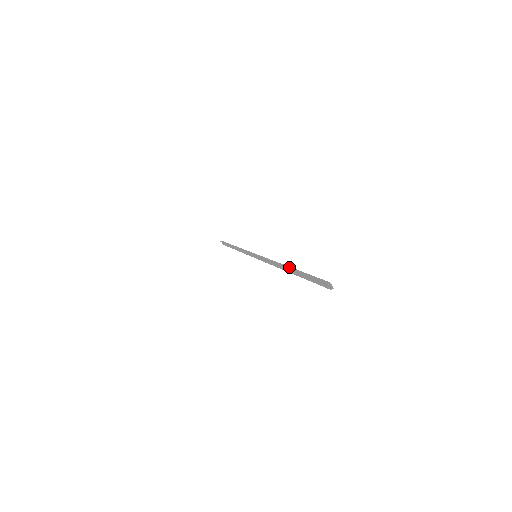
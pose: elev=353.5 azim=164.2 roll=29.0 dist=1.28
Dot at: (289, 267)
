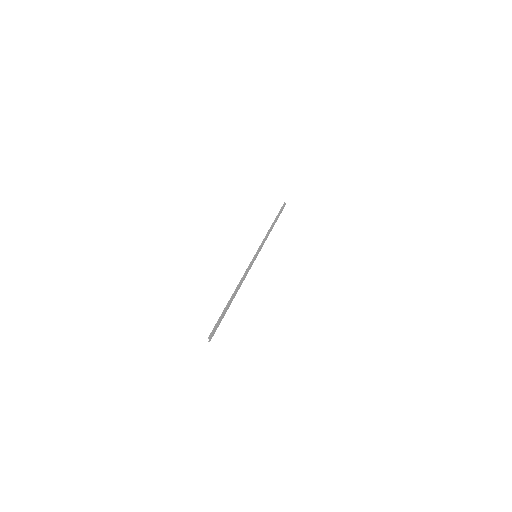
Dot at: (232, 297)
